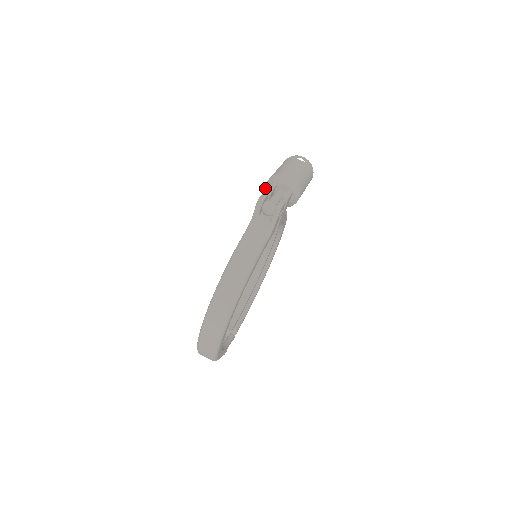
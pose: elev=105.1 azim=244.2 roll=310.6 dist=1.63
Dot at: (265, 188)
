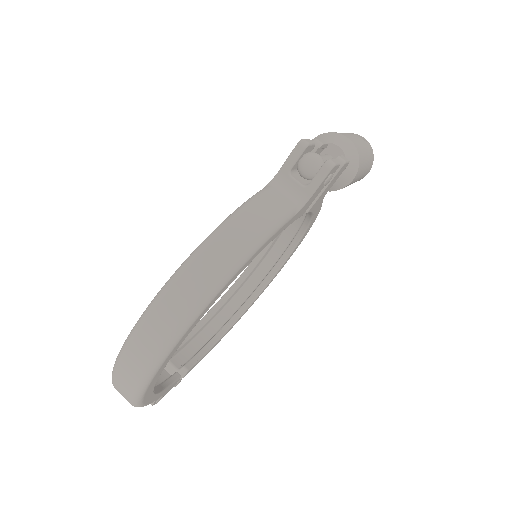
Dot at: occluded
